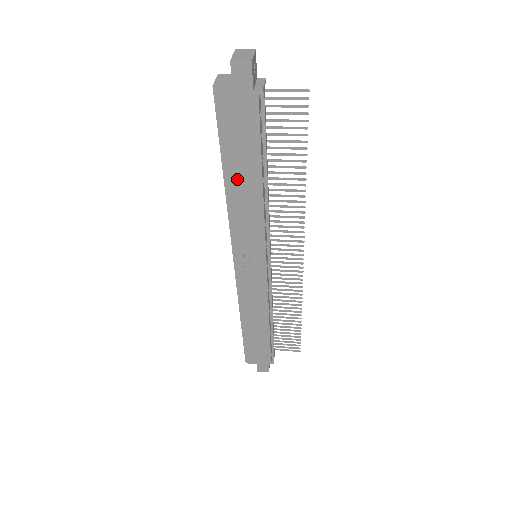
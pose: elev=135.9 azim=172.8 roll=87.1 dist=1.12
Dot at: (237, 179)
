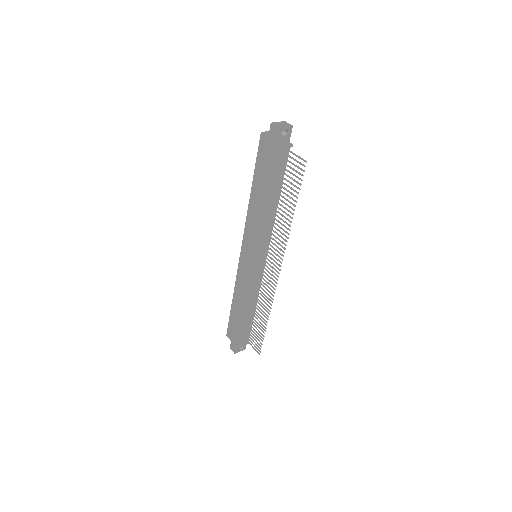
Dot at: (256, 193)
